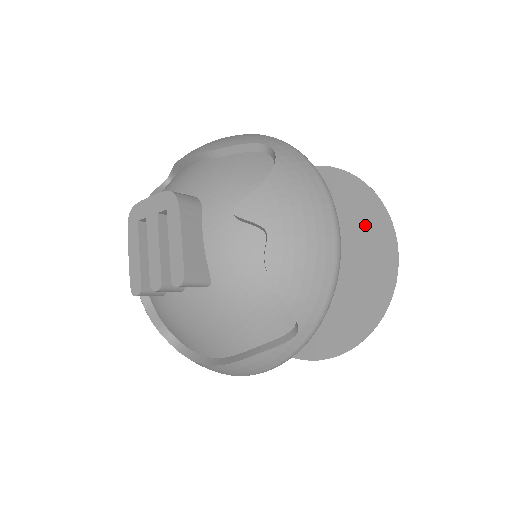
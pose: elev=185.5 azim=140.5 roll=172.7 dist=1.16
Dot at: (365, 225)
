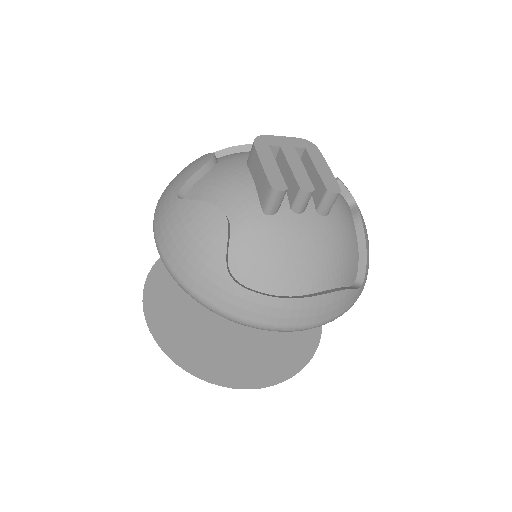
Dot at: occluded
